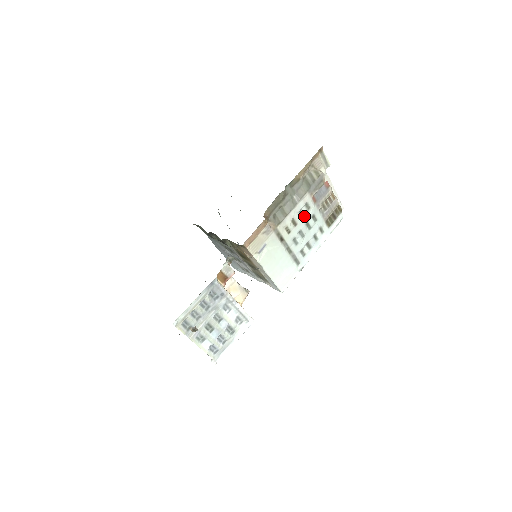
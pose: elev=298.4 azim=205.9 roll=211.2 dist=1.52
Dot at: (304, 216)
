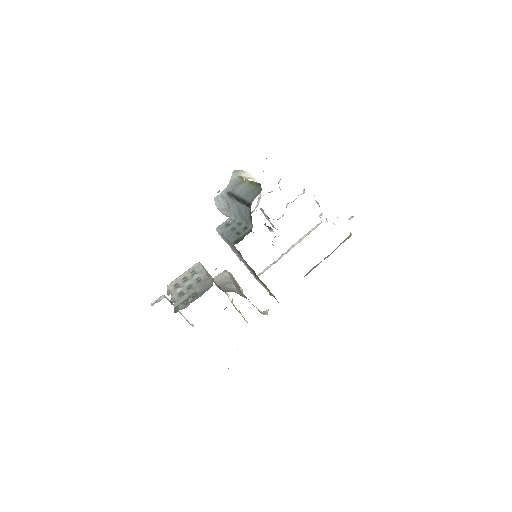
Dot at: occluded
